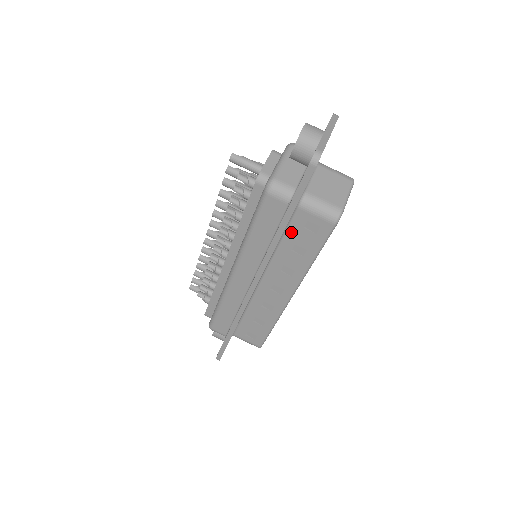
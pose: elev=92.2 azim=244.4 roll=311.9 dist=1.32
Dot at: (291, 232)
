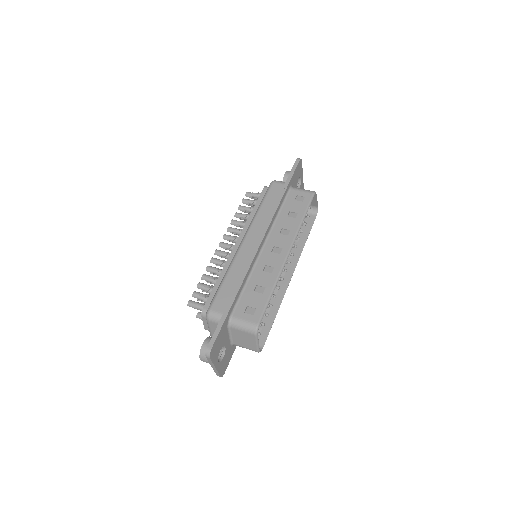
Dot at: (287, 204)
